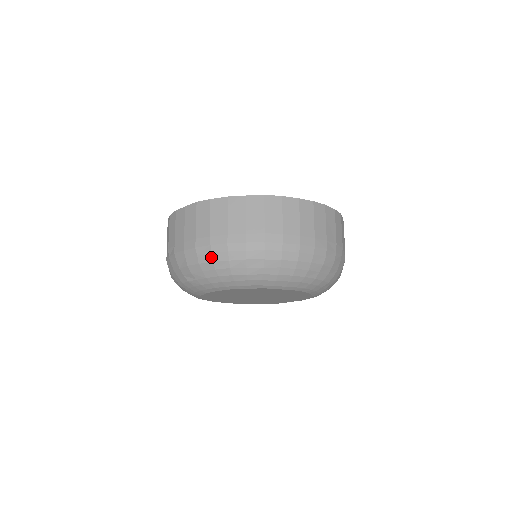
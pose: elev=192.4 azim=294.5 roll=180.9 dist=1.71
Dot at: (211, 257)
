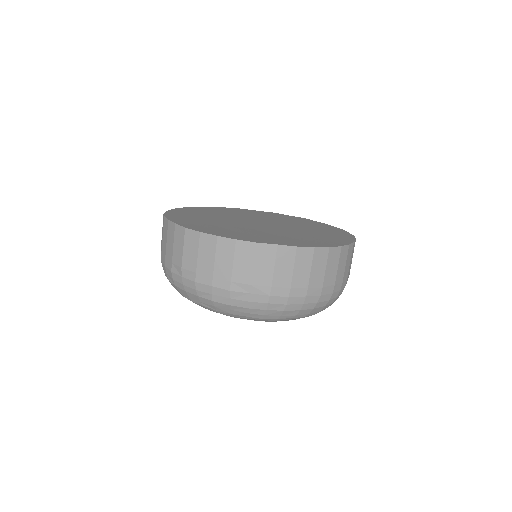
Dot at: (247, 304)
